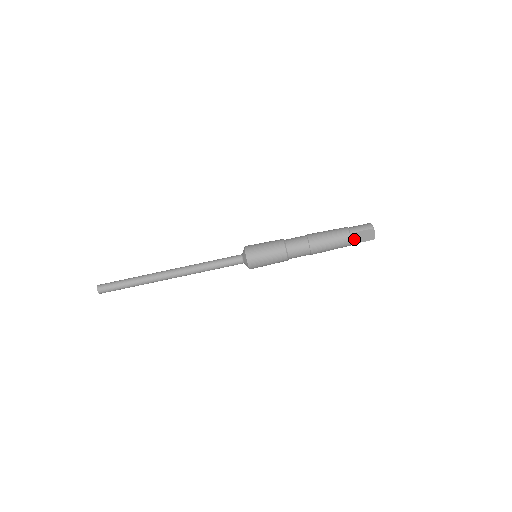
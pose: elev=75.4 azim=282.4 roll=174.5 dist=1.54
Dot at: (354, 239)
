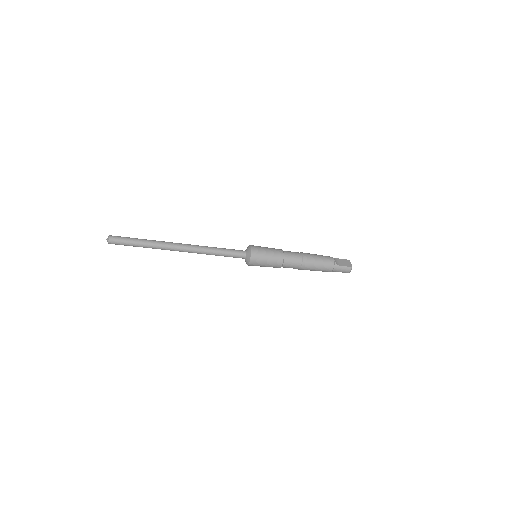
Dot at: occluded
